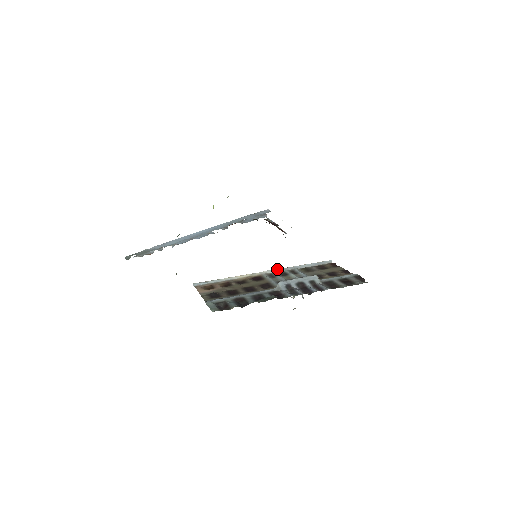
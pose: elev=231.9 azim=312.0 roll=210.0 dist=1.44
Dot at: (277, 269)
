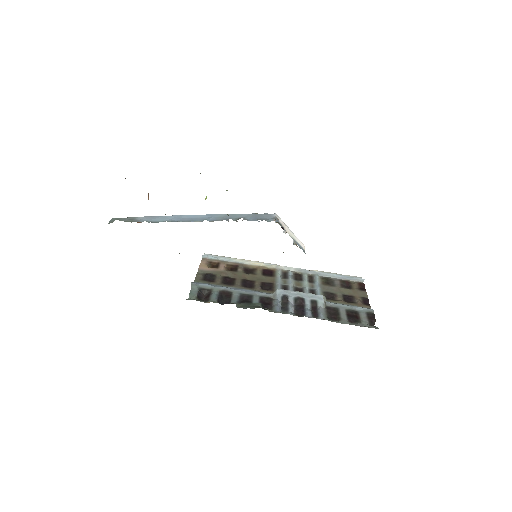
Dot at: (297, 268)
